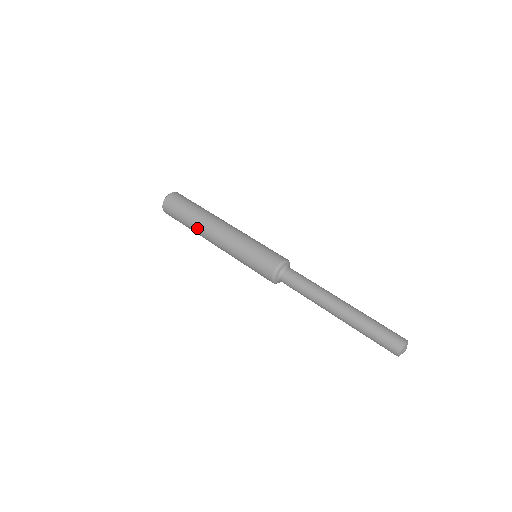
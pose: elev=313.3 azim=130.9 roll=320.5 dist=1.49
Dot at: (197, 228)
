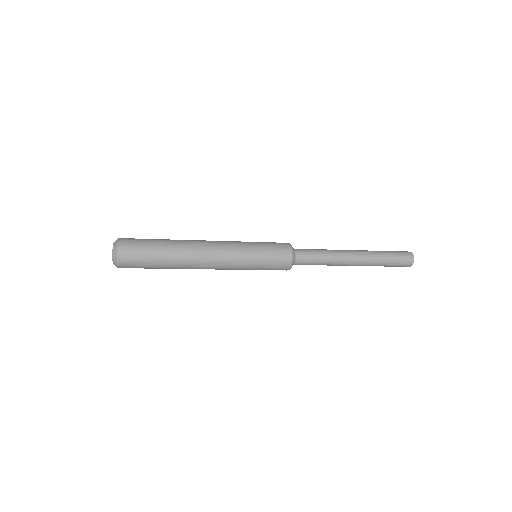
Dot at: (182, 253)
